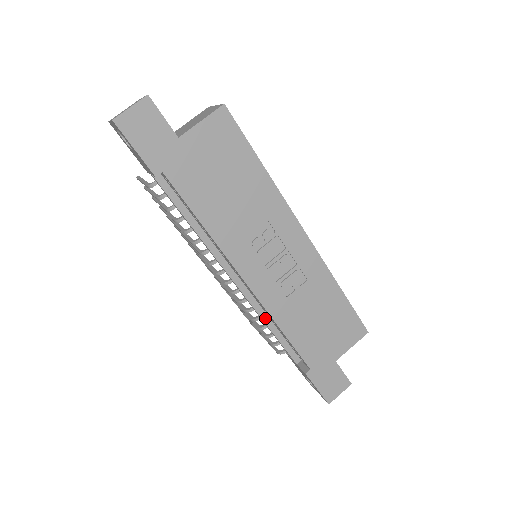
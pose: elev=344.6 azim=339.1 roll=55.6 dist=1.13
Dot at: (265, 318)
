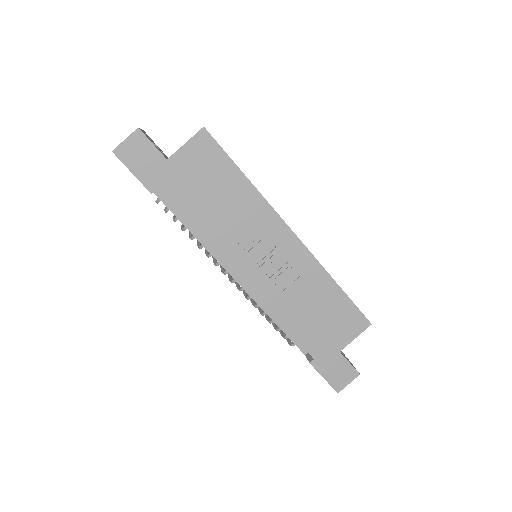
Dot at: (268, 312)
